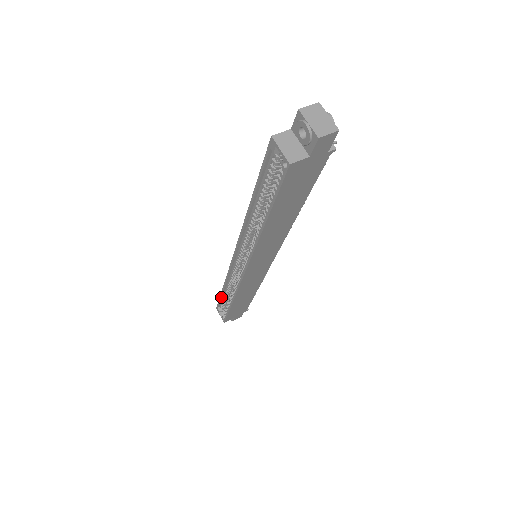
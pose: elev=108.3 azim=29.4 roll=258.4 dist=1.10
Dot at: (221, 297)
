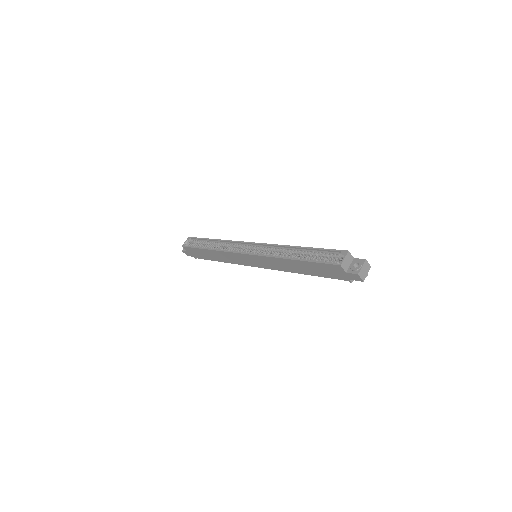
Dot at: (204, 239)
